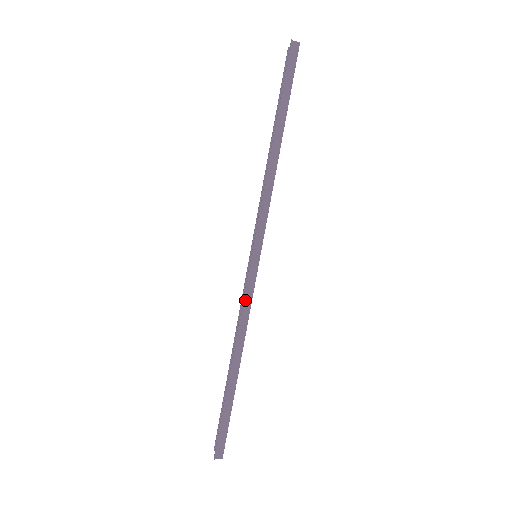
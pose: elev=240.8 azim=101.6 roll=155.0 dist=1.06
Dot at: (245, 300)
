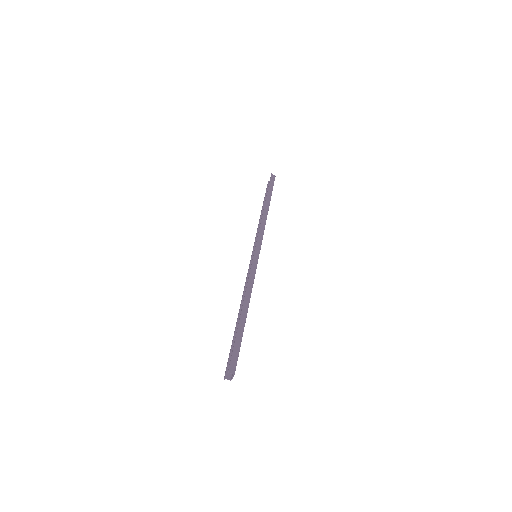
Dot at: (251, 273)
